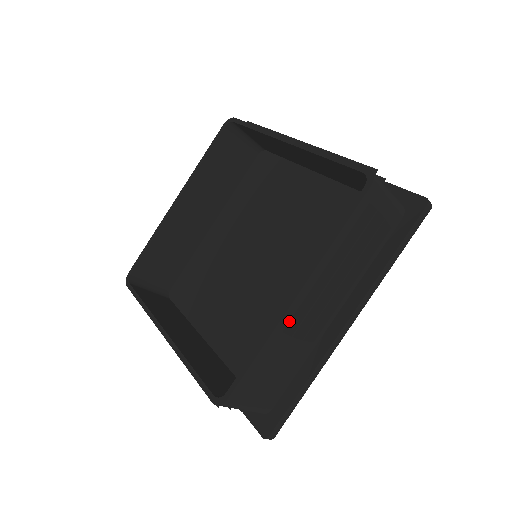
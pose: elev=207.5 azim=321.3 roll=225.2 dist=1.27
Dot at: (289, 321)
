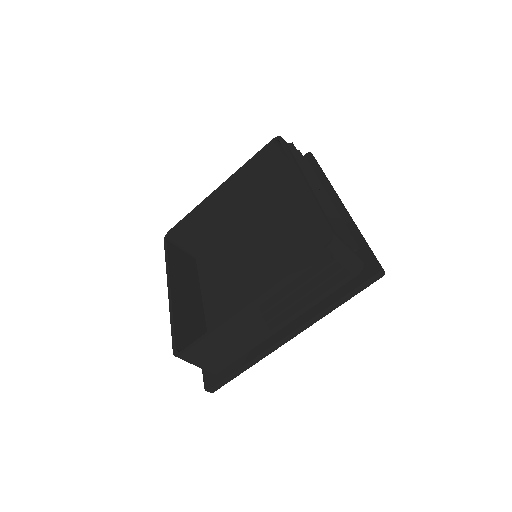
Dot at: (314, 193)
